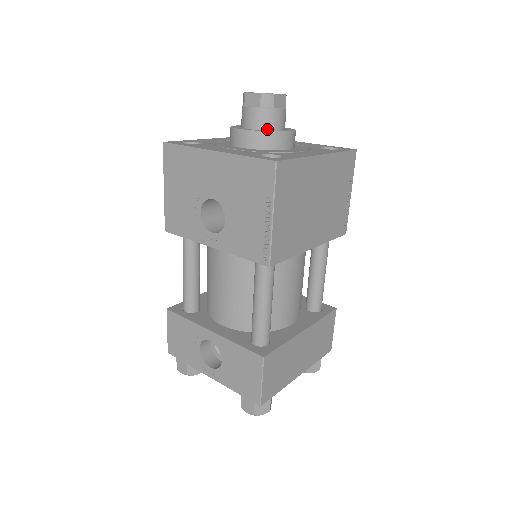
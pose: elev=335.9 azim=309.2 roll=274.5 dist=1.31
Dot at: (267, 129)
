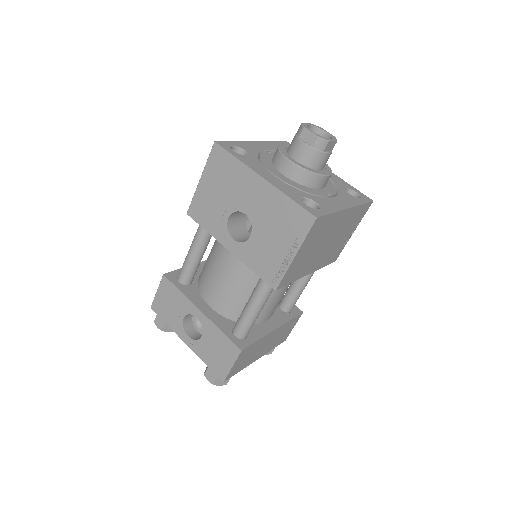
Dot at: (311, 167)
